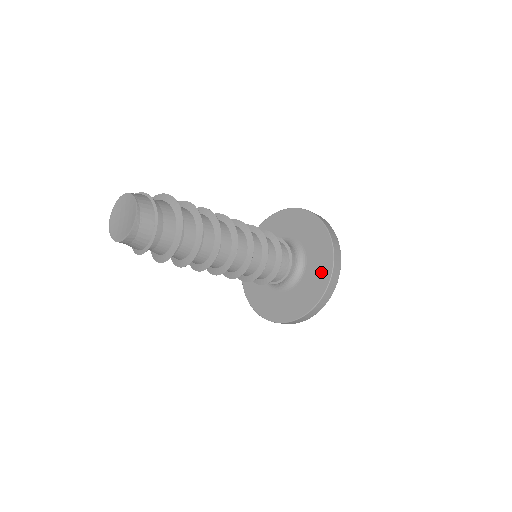
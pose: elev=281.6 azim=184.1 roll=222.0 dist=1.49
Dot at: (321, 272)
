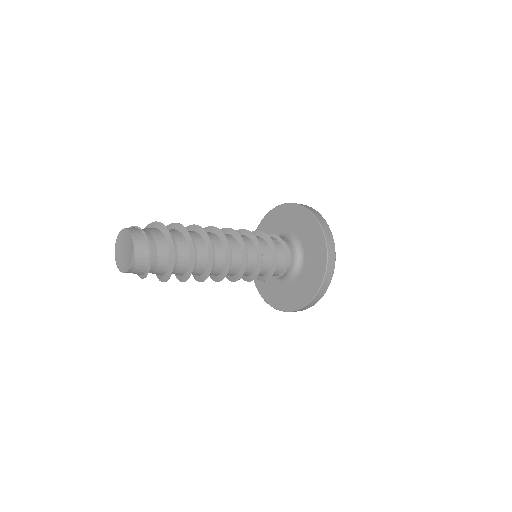
Dot at: (305, 291)
